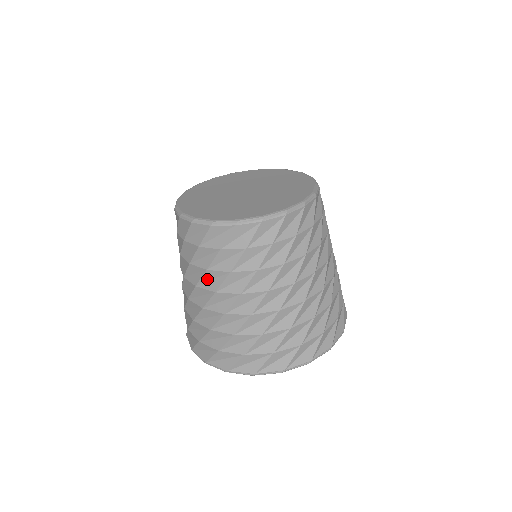
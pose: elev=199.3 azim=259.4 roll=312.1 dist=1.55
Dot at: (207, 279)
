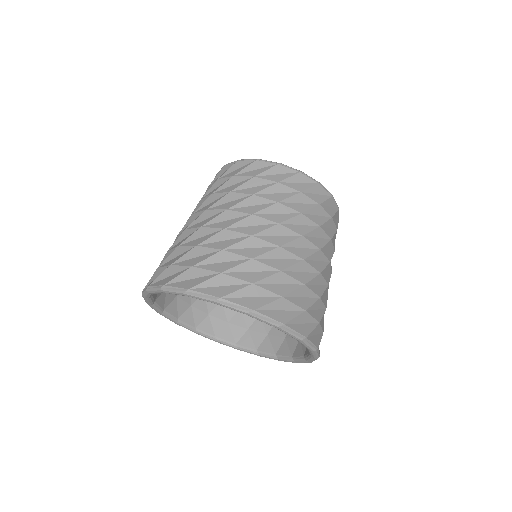
Dot at: (272, 211)
